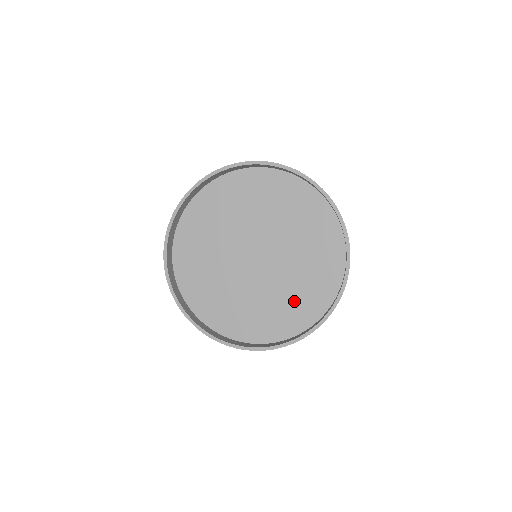
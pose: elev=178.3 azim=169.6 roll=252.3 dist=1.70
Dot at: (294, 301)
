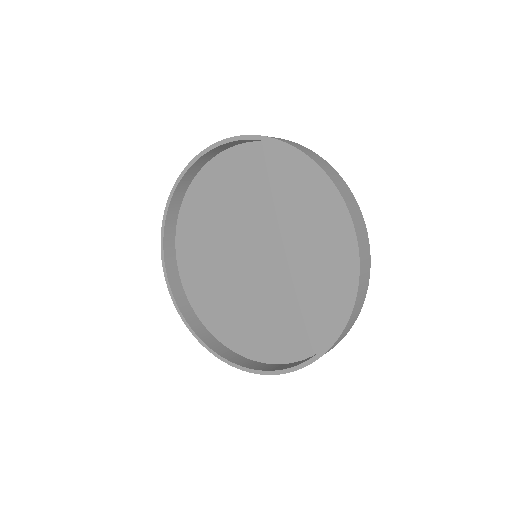
Dot at: (277, 327)
